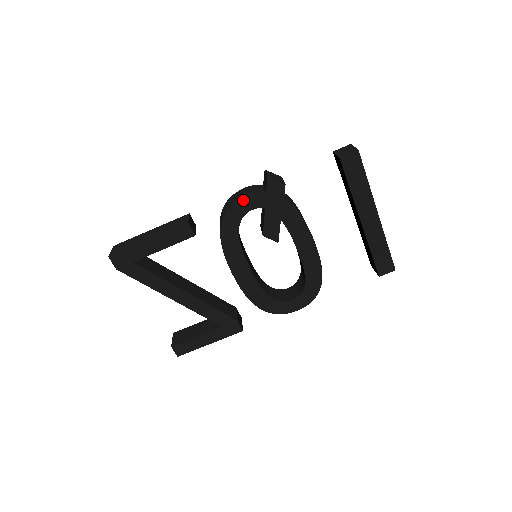
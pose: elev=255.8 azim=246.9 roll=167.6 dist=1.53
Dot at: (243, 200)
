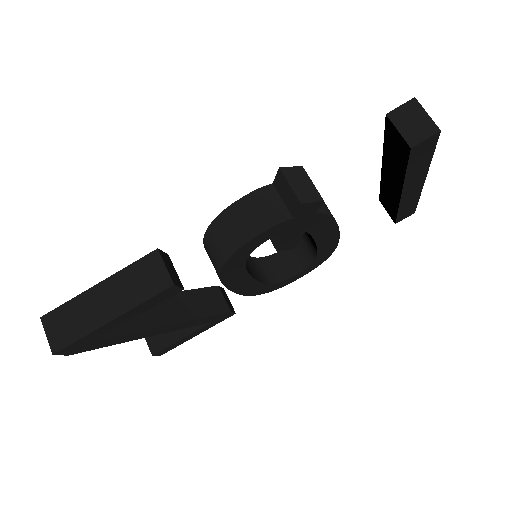
Dot at: (258, 237)
